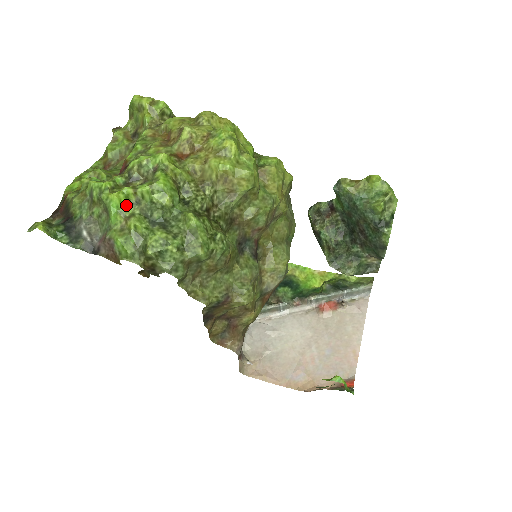
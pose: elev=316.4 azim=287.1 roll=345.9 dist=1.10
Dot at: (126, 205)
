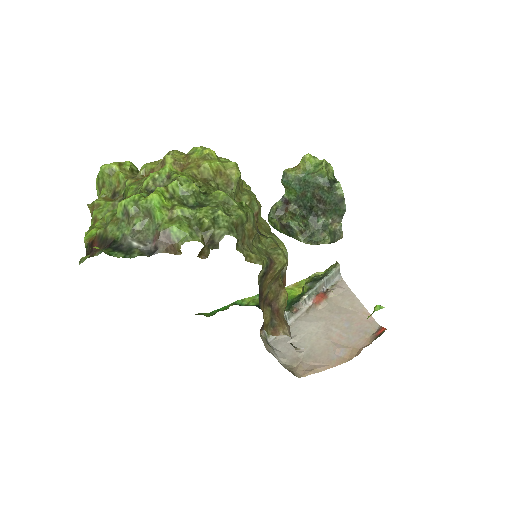
Dot at: (165, 200)
